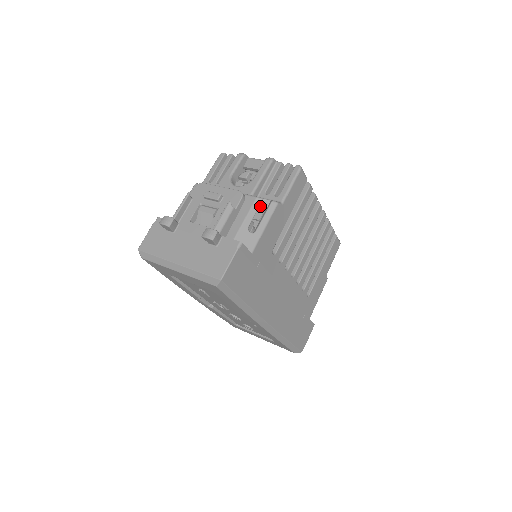
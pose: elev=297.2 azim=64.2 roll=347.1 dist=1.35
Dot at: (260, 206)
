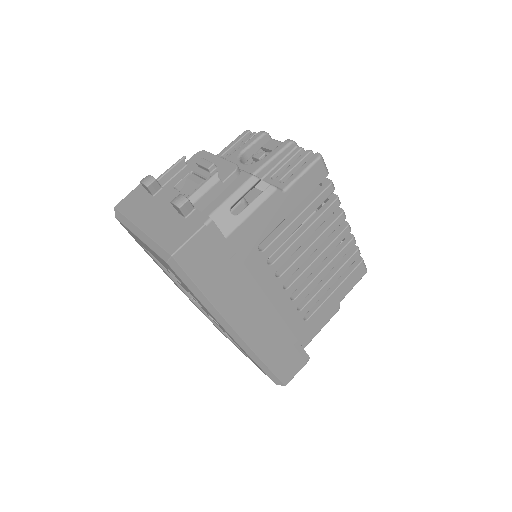
Dot at: occluded
